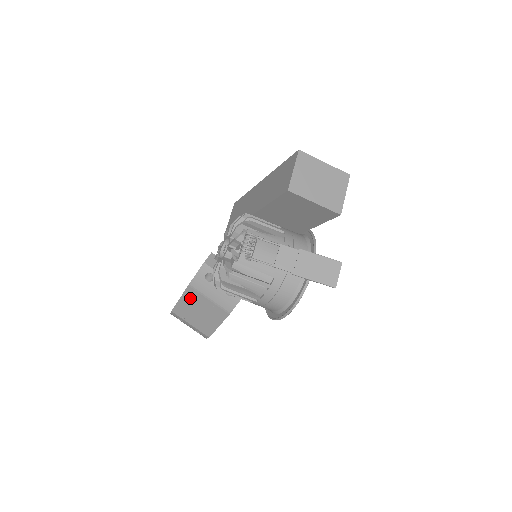
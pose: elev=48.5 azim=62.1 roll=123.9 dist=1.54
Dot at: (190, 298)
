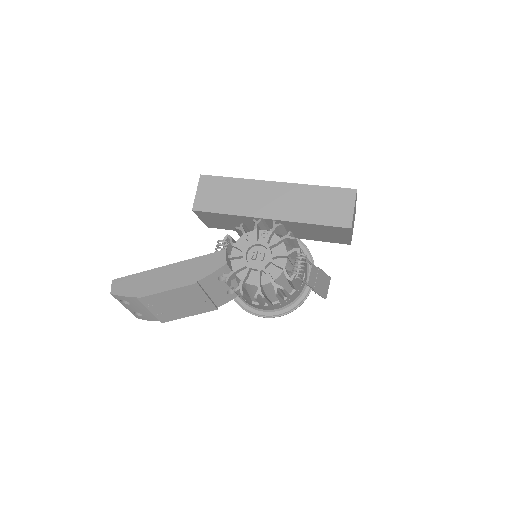
Dot at: (184, 292)
